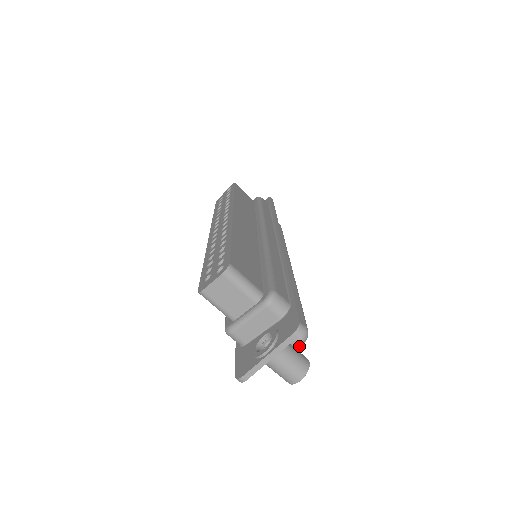
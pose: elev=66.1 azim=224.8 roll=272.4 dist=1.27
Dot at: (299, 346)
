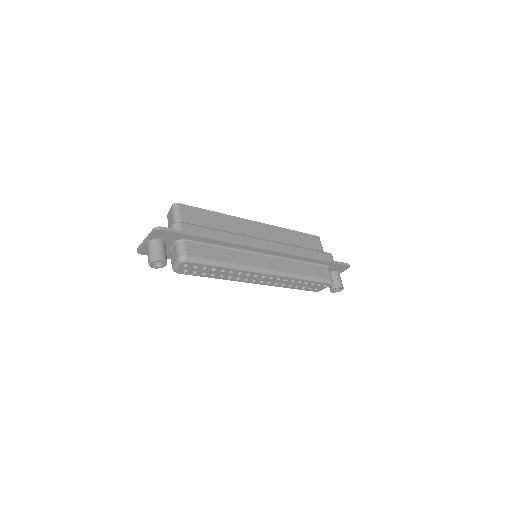
Dot at: (180, 265)
